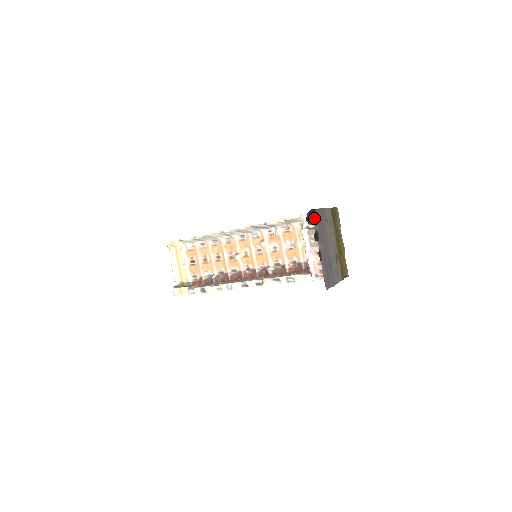
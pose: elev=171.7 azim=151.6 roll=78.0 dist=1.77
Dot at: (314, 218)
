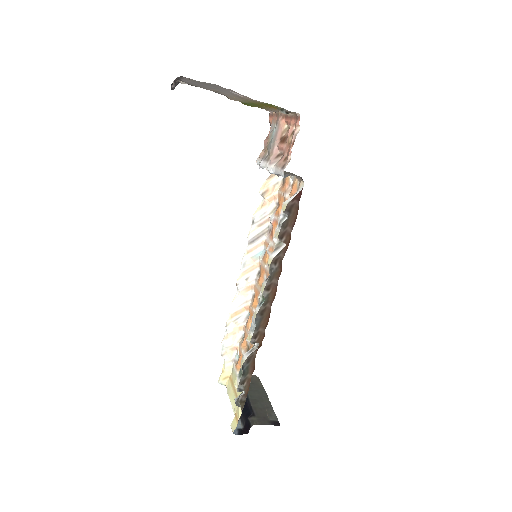
Dot at: occluded
